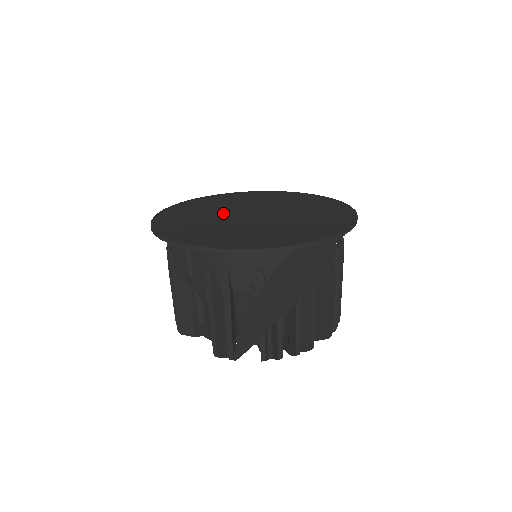
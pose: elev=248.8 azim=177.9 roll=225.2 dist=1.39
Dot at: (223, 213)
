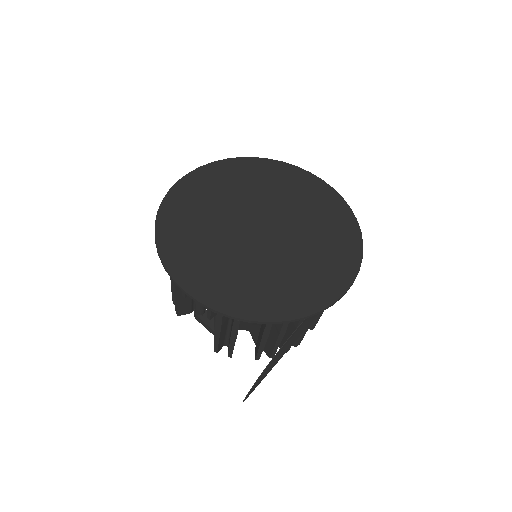
Dot at: (229, 222)
